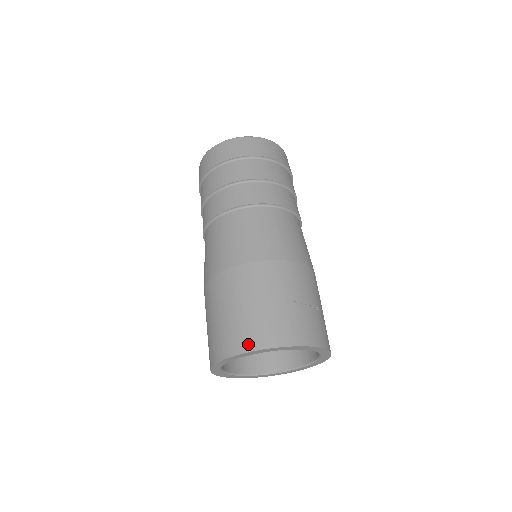
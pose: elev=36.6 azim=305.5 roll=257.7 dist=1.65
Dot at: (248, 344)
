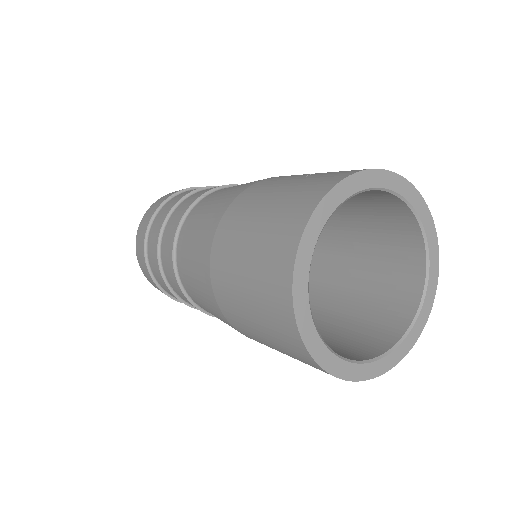
Dot at: (293, 232)
